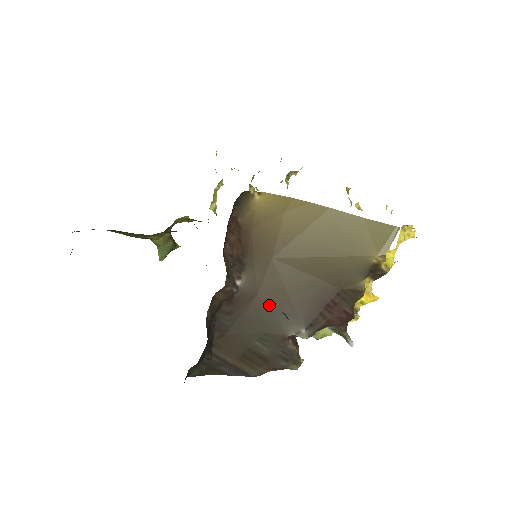
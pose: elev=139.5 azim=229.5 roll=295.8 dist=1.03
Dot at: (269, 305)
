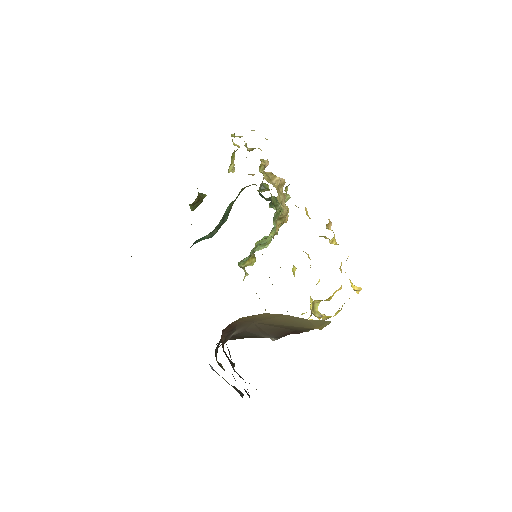
Dot at: (253, 332)
